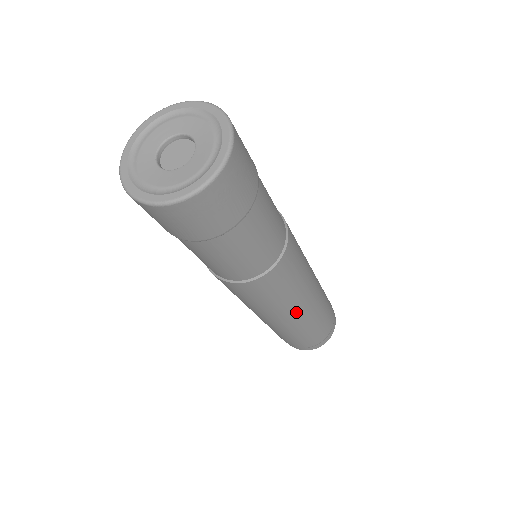
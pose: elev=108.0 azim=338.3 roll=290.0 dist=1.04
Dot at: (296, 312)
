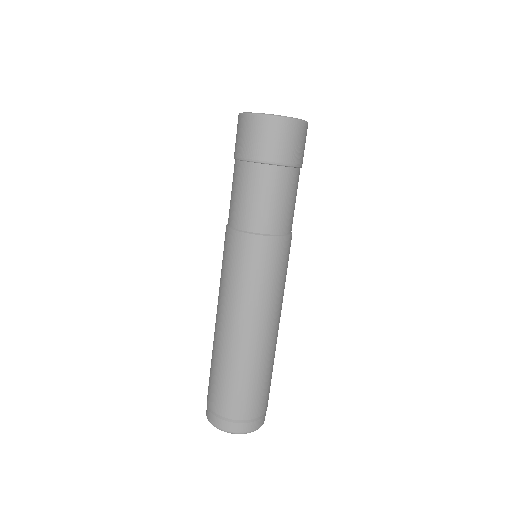
Dot at: occluded
